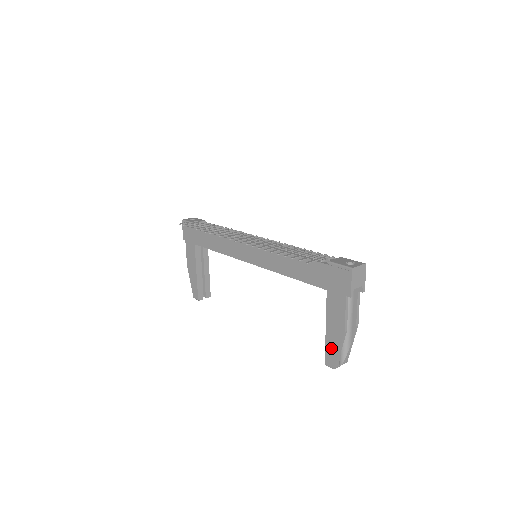
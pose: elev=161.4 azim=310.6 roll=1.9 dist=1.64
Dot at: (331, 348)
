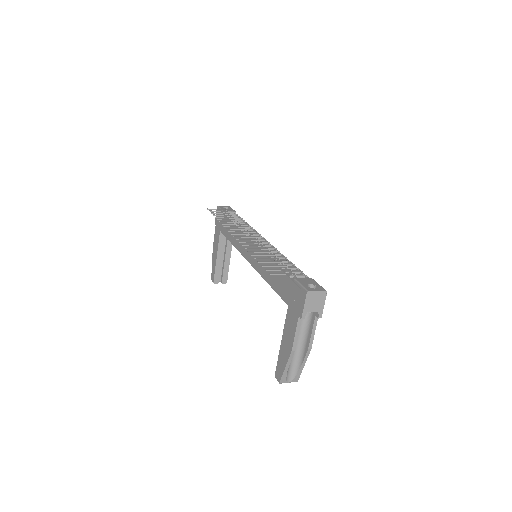
Dot at: (281, 362)
